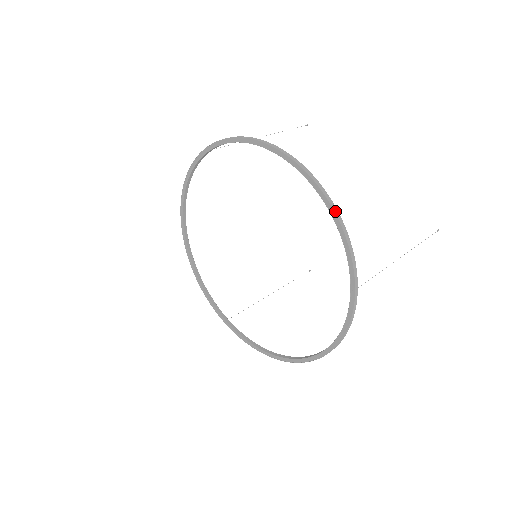
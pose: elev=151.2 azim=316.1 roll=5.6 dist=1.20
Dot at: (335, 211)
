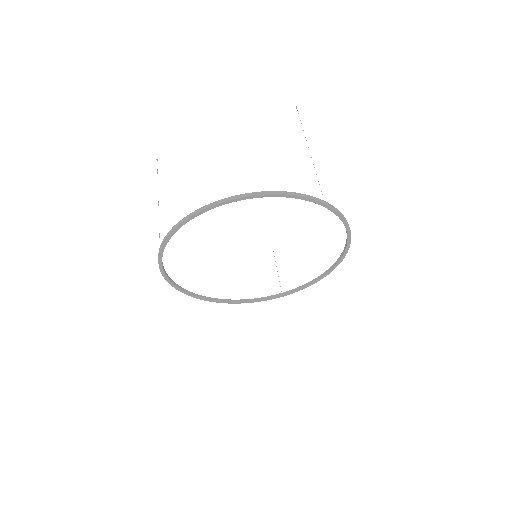
Dot at: (269, 193)
